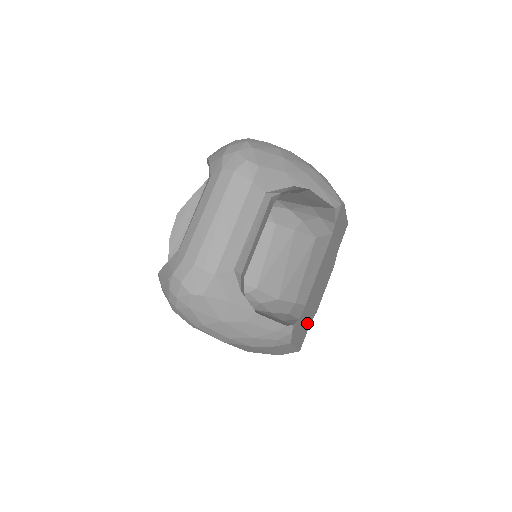
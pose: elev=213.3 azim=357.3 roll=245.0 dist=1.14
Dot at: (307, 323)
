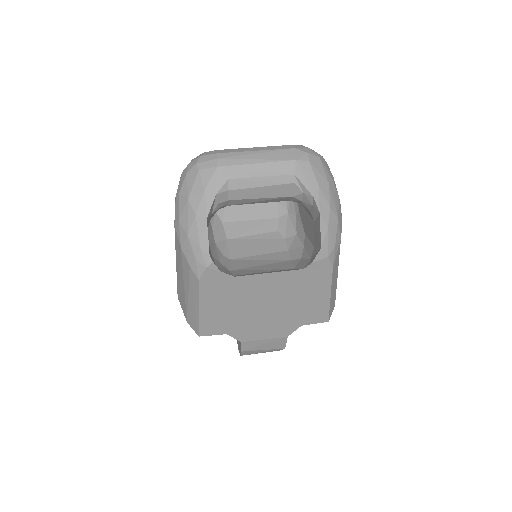
Dot at: (225, 319)
